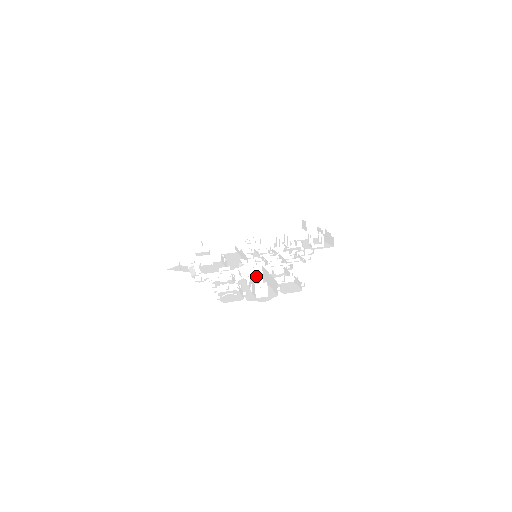
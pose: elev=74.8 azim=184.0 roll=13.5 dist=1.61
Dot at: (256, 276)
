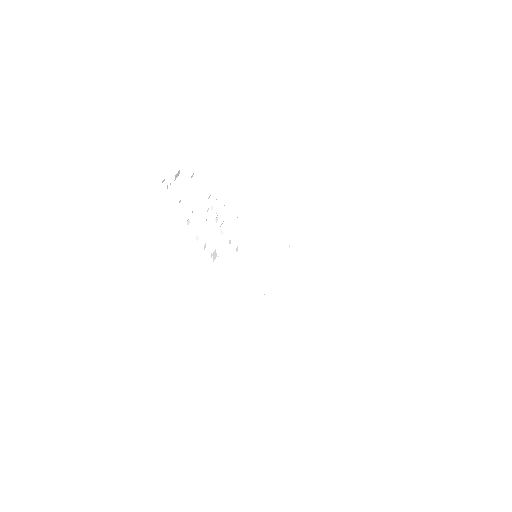
Dot at: (203, 197)
